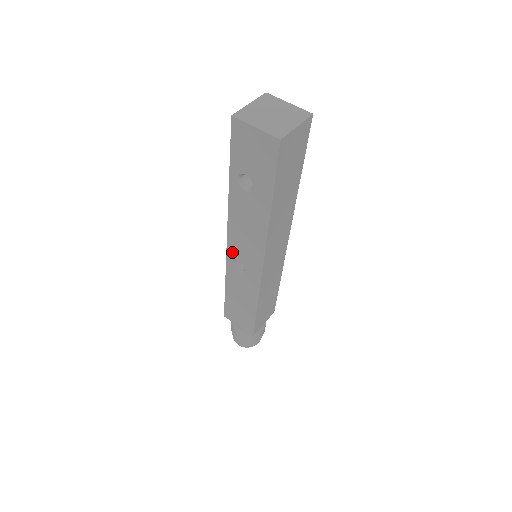
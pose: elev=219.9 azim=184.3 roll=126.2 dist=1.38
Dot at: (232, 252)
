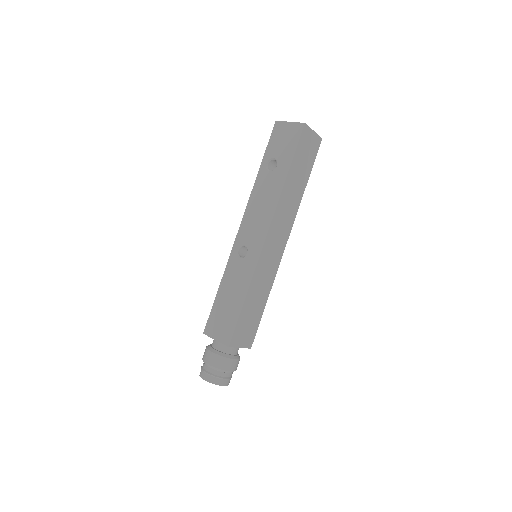
Dot at: (240, 237)
